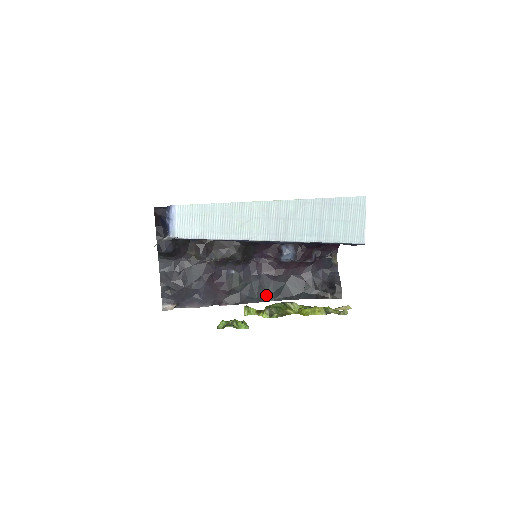
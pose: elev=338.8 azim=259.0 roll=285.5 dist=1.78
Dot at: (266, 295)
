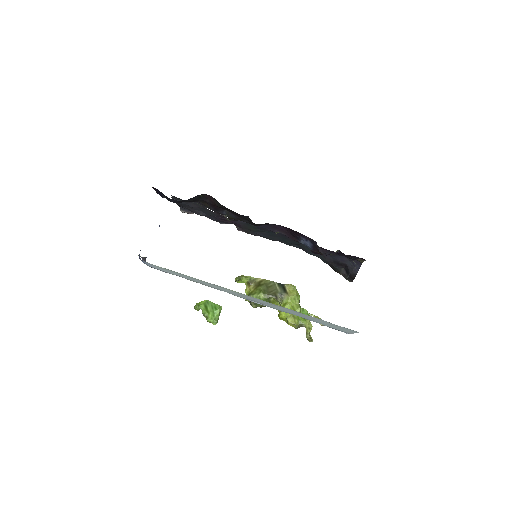
Dot at: (282, 240)
